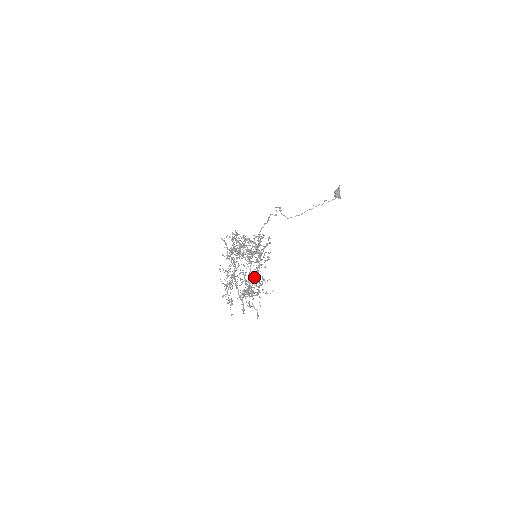
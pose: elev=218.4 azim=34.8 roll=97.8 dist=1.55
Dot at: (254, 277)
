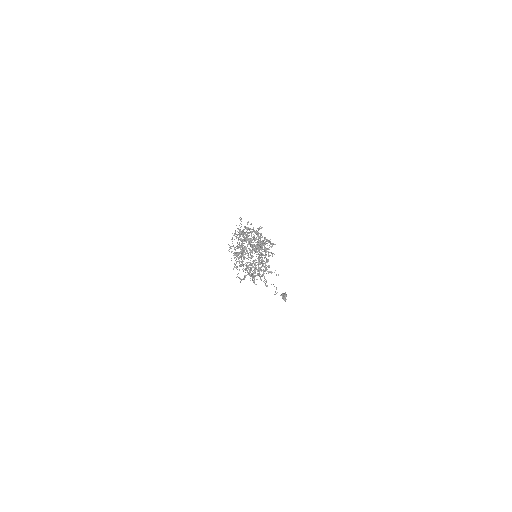
Dot at: occluded
